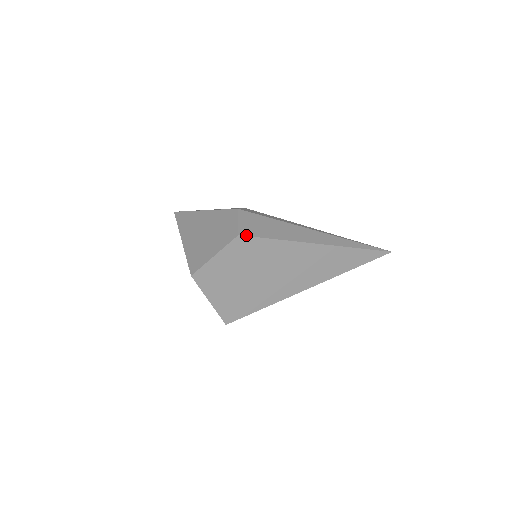
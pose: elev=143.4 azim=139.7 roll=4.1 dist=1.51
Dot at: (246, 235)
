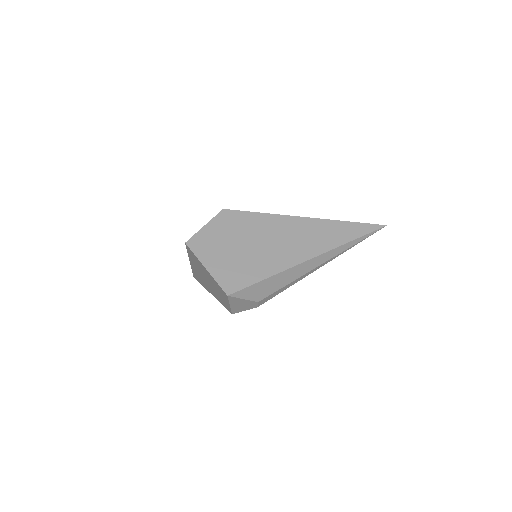
Dot at: (230, 210)
